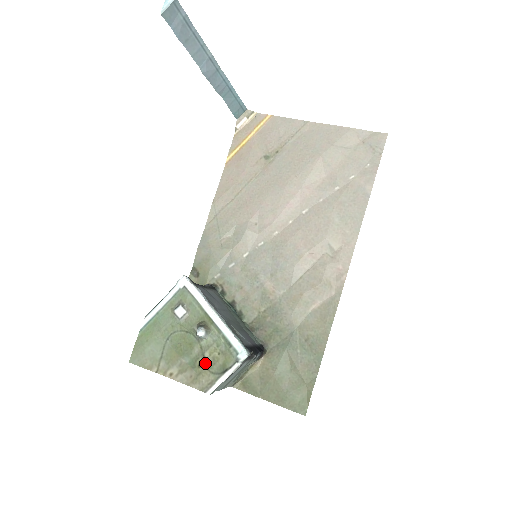
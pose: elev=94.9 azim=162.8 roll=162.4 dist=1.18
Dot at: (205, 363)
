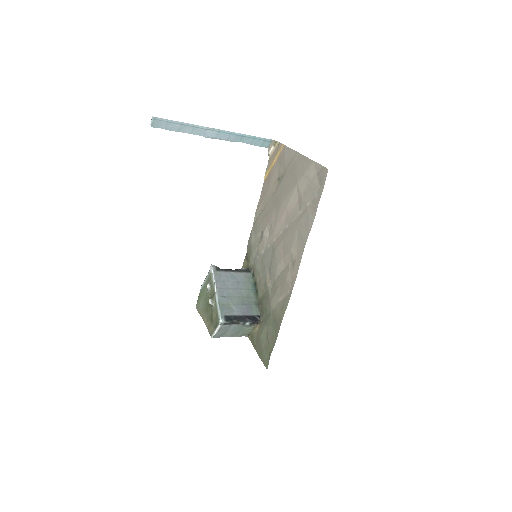
Dot at: (212, 320)
